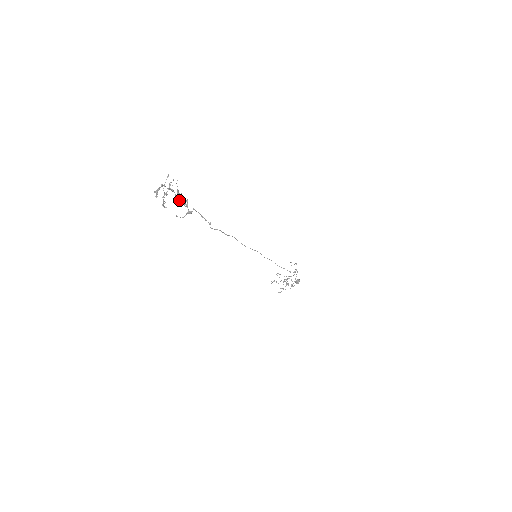
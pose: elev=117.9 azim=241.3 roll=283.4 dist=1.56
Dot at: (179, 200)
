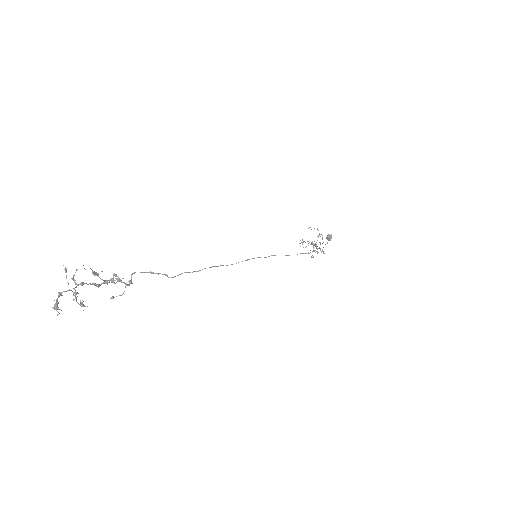
Dot at: occluded
